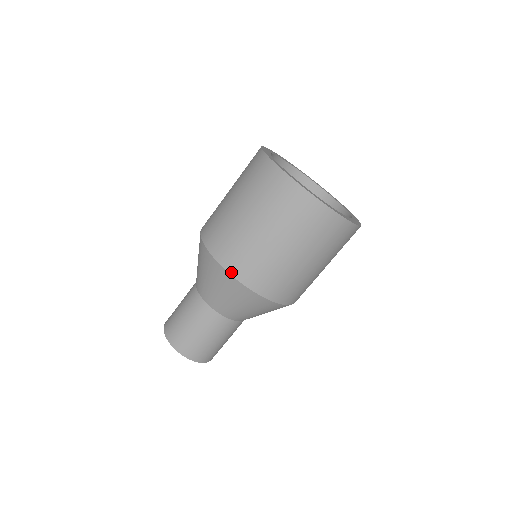
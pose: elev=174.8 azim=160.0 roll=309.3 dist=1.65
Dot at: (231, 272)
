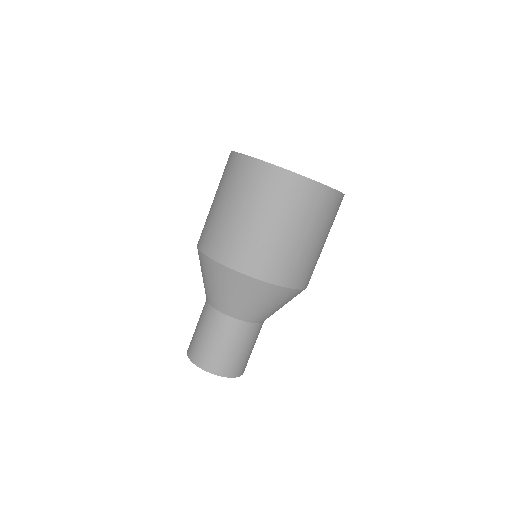
Dot at: (285, 285)
